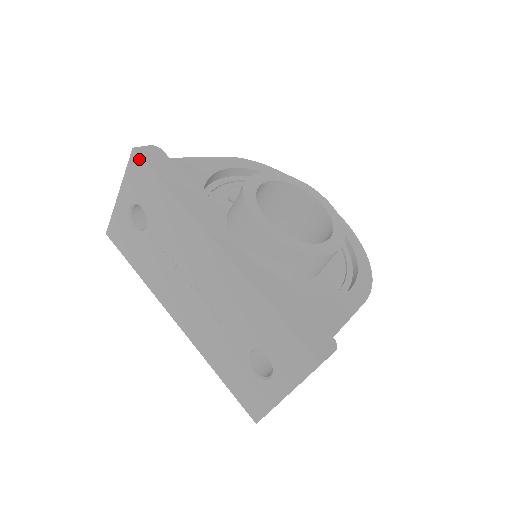
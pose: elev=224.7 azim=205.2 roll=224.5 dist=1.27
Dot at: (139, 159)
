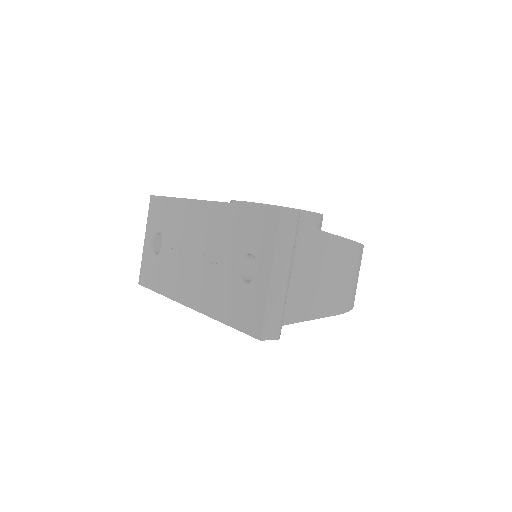
Dot at: (154, 198)
